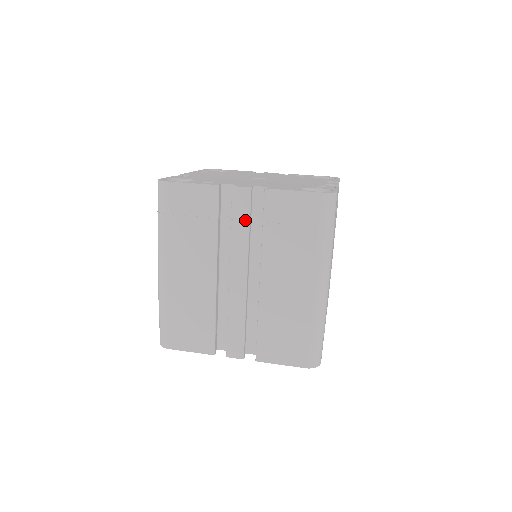
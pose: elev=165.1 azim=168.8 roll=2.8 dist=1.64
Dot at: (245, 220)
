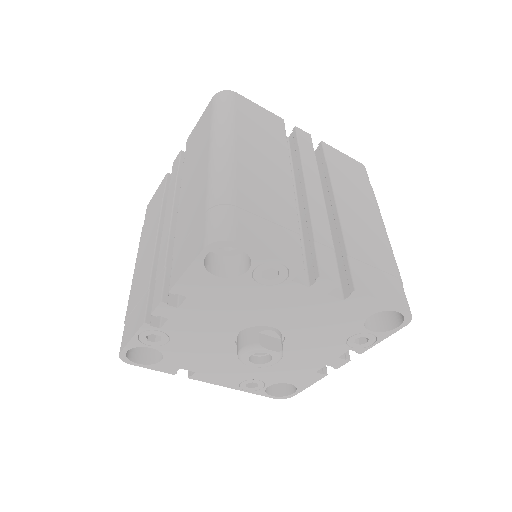
Dot at: (176, 174)
